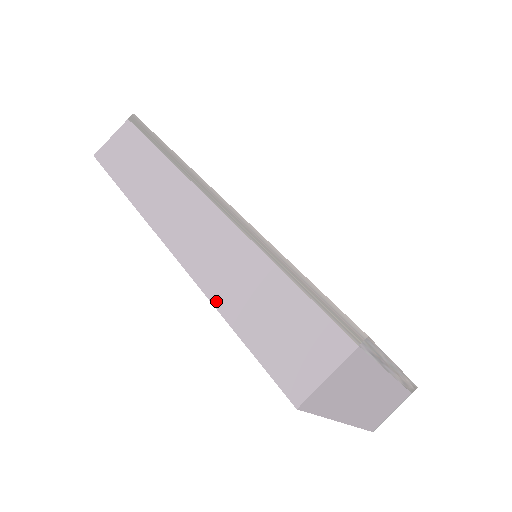
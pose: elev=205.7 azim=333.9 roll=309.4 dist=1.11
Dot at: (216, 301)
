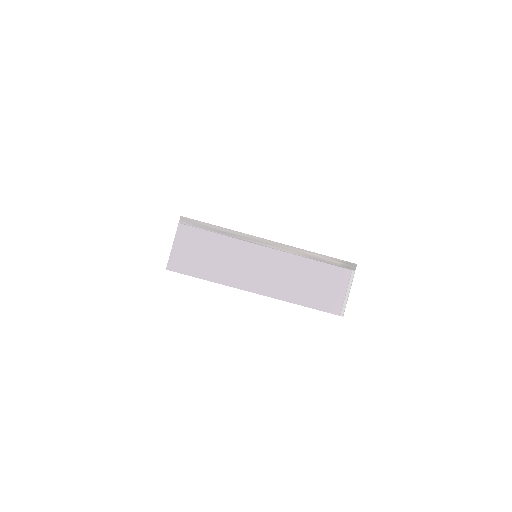
Dot at: occluded
